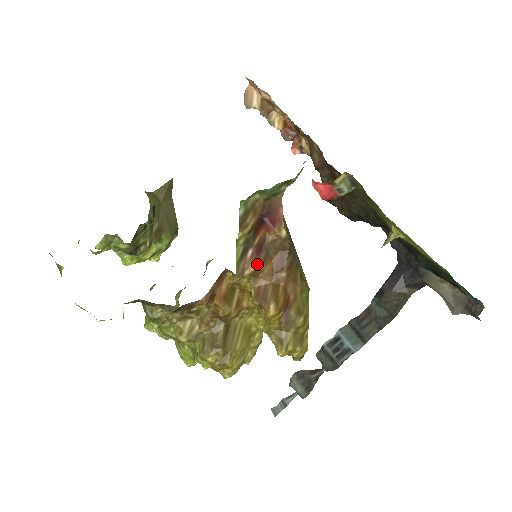
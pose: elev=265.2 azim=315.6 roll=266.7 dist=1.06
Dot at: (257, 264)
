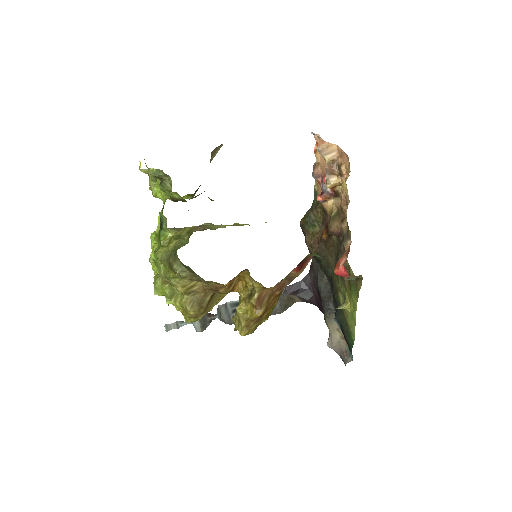
Dot at: occluded
